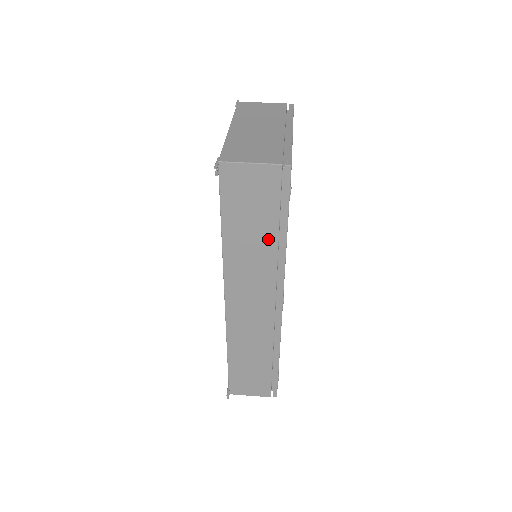
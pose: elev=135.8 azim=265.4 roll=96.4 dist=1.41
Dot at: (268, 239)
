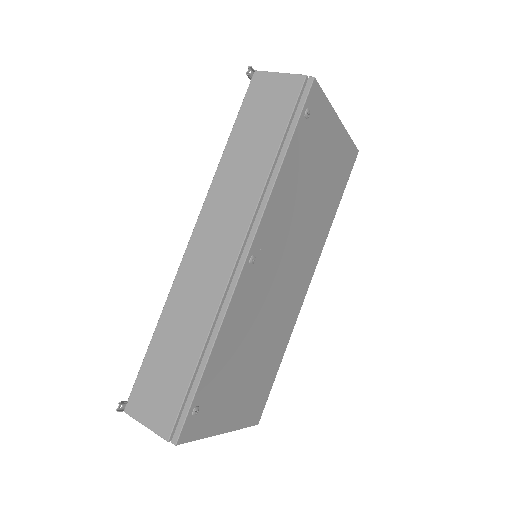
Dot at: (265, 157)
